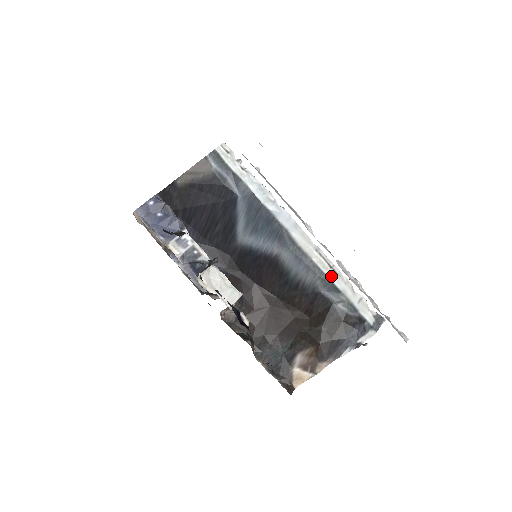
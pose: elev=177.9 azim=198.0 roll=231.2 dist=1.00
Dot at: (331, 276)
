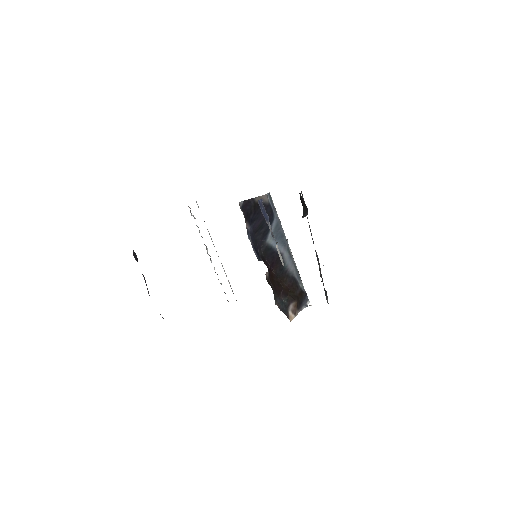
Dot at: (298, 271)
